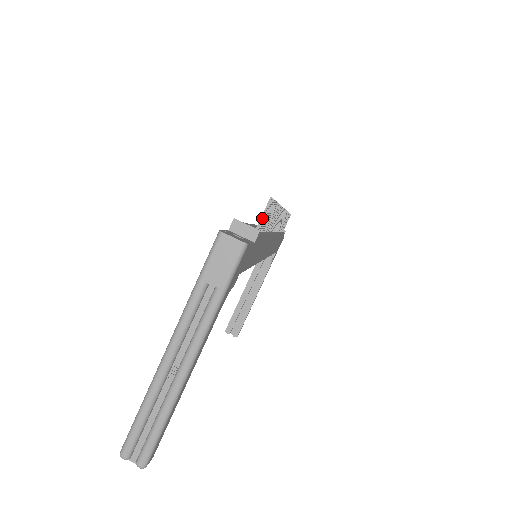
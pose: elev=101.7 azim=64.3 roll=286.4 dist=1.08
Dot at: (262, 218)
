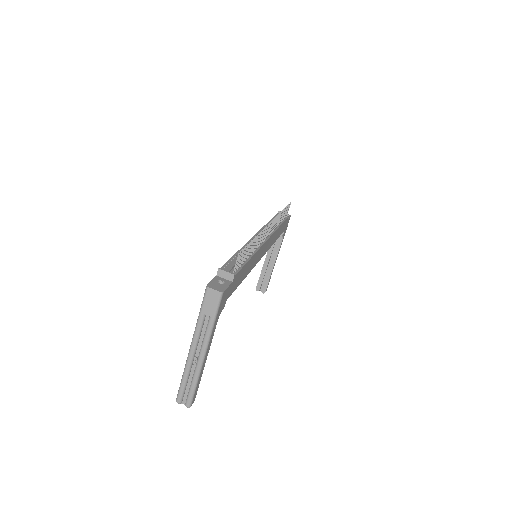
Dot at: (236, 266)
